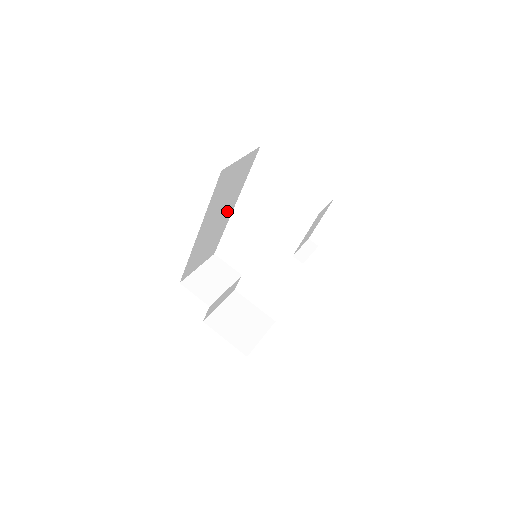
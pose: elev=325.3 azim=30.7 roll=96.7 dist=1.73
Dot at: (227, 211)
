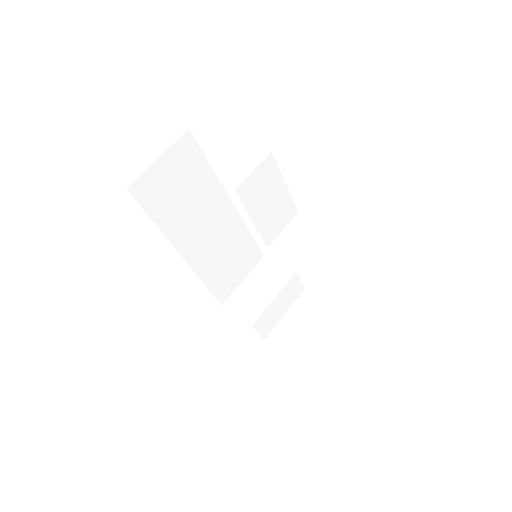
Dot at: (221, 212)
